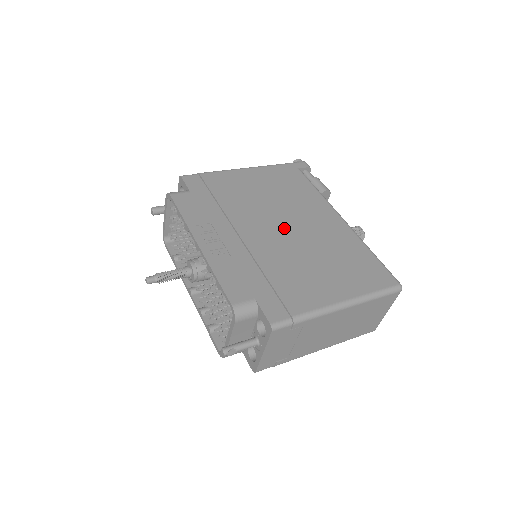
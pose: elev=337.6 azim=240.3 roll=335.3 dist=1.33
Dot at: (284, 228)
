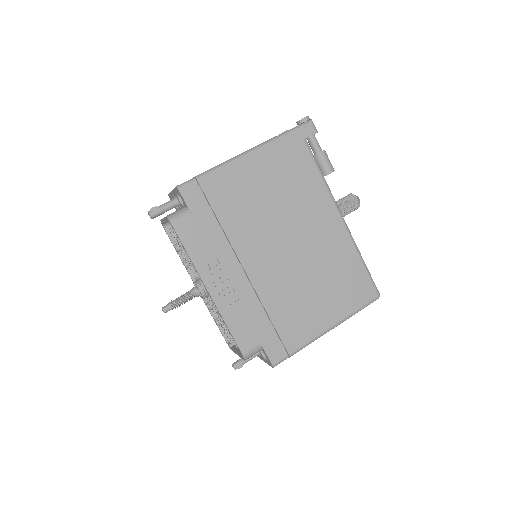
Dot at: (286, 249)
